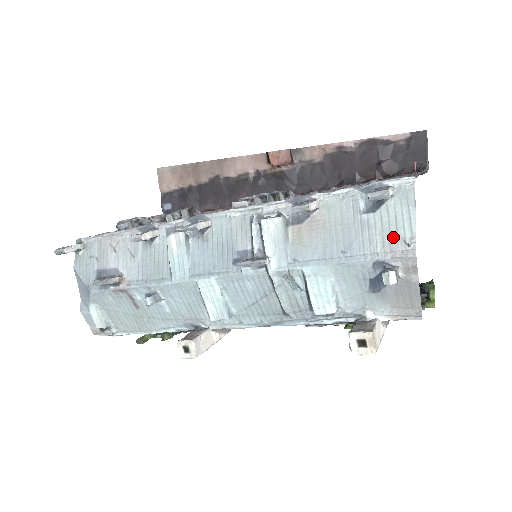
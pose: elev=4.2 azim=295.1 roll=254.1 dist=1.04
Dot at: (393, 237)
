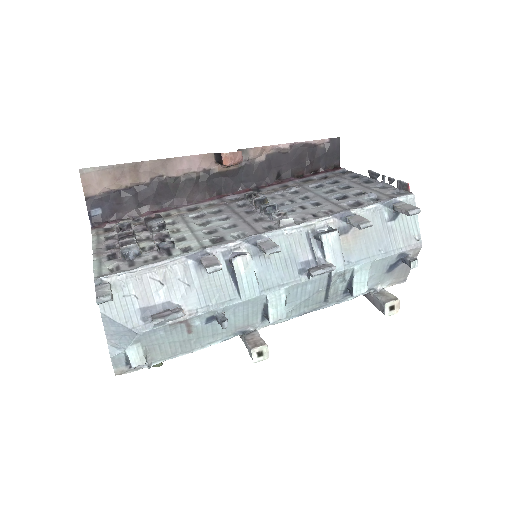
Dot at: (408, 236)
